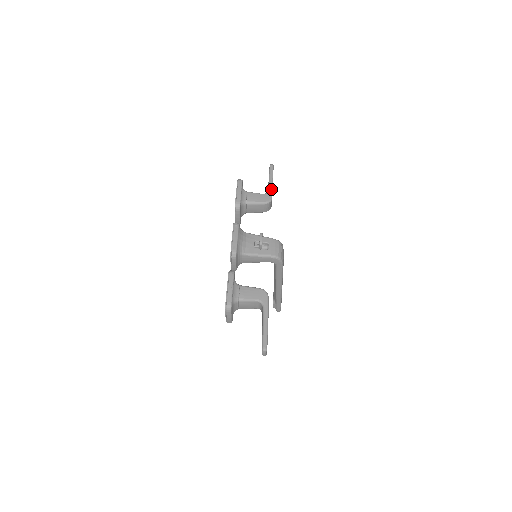
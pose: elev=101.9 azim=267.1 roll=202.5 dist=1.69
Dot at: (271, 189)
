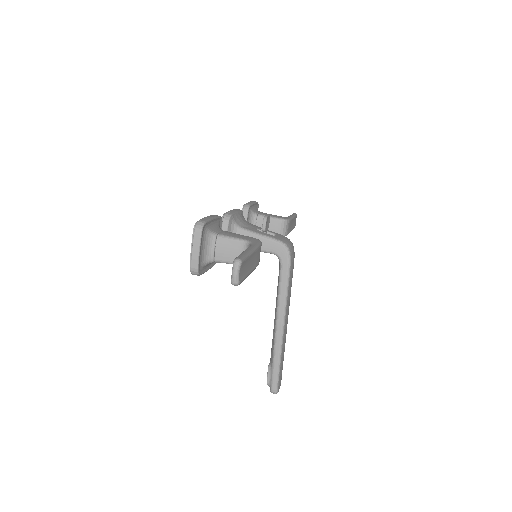
Dot at: (290, 217)
